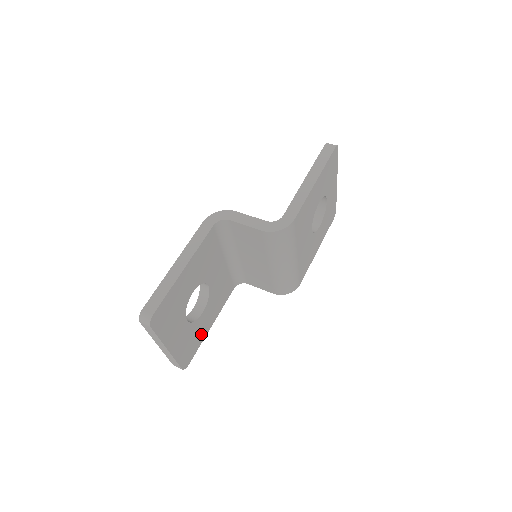
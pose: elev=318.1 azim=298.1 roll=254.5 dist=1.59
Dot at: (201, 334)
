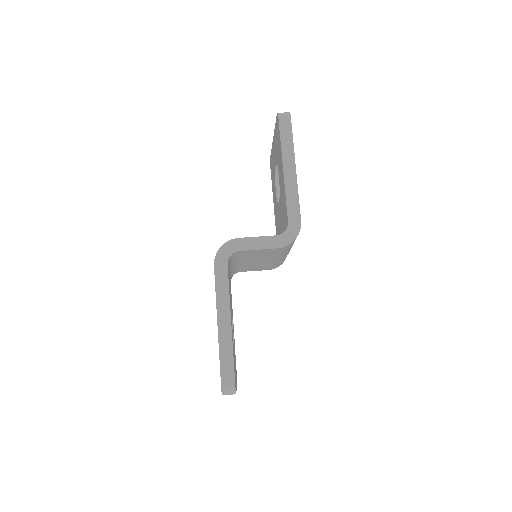
Dot at: occluded
